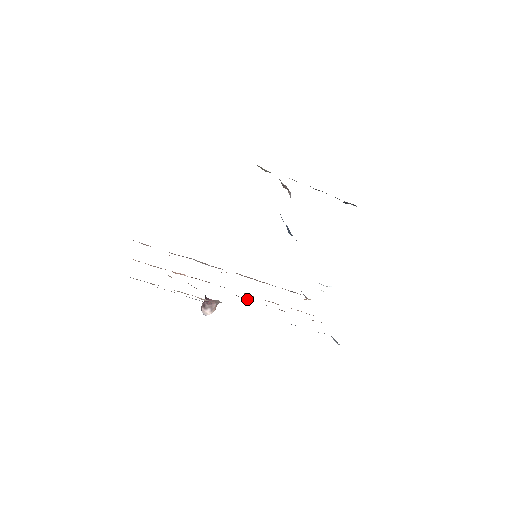
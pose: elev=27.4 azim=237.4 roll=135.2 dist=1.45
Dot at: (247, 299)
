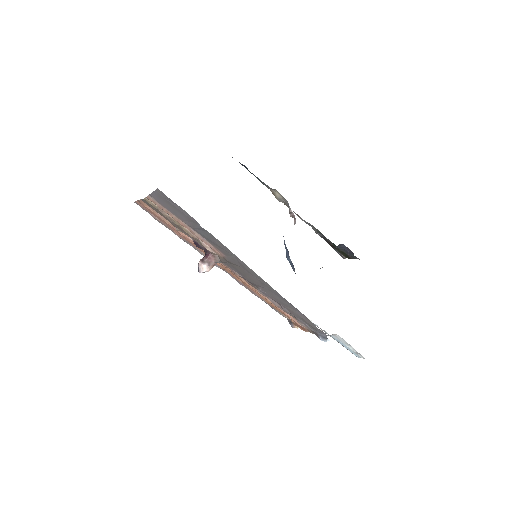
Dot at: occluded
